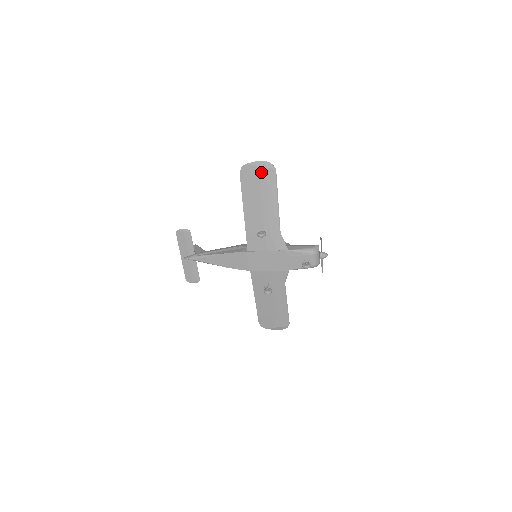
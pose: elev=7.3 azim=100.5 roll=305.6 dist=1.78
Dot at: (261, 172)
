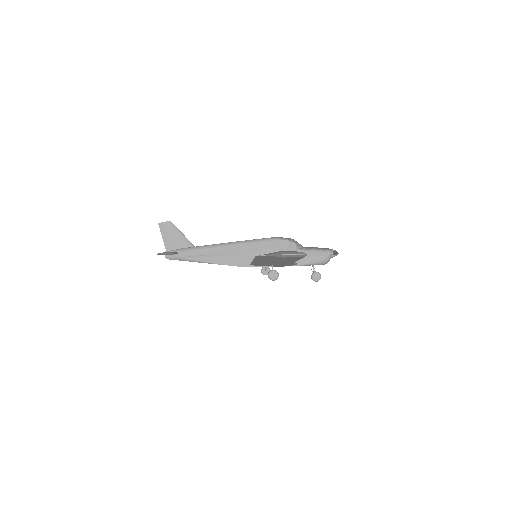
Dot at: (287, 258)
